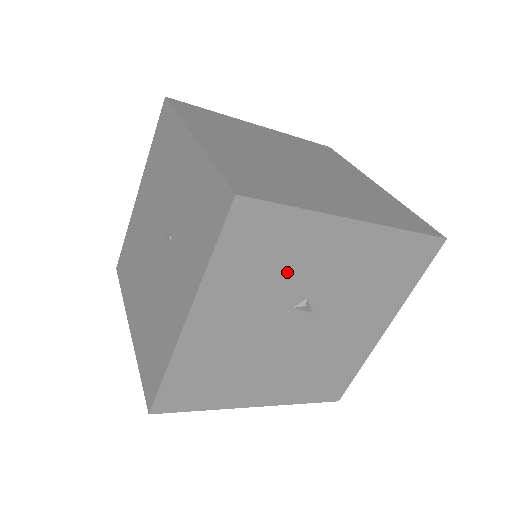
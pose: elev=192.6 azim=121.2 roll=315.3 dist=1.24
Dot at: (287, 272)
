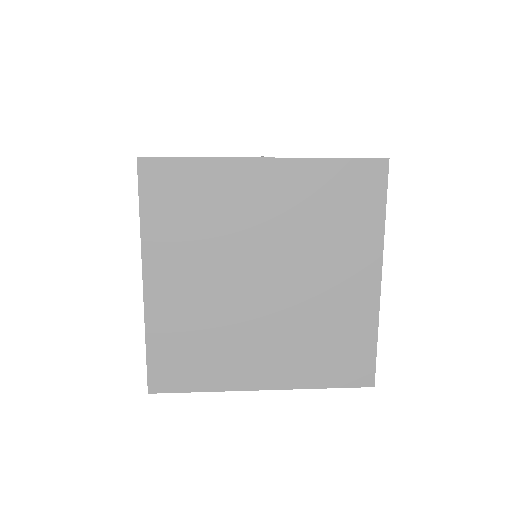
Dot at: occluded
